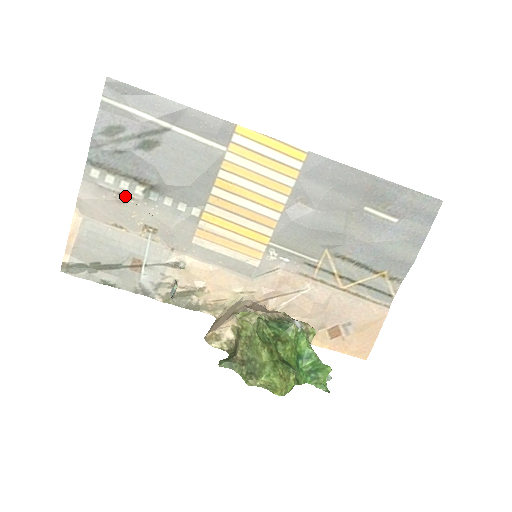
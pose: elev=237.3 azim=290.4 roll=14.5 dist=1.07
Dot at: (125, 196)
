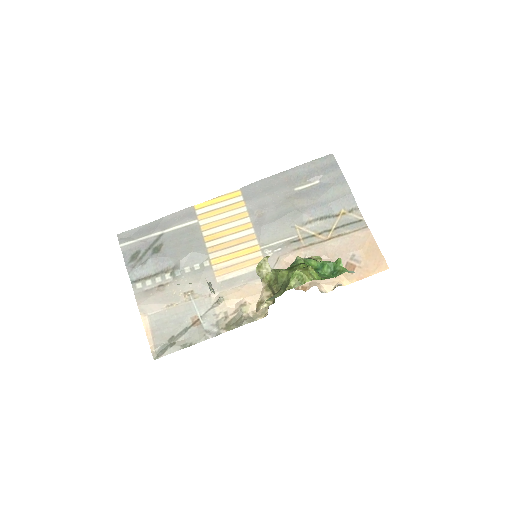
Dot at: (162, 285)
